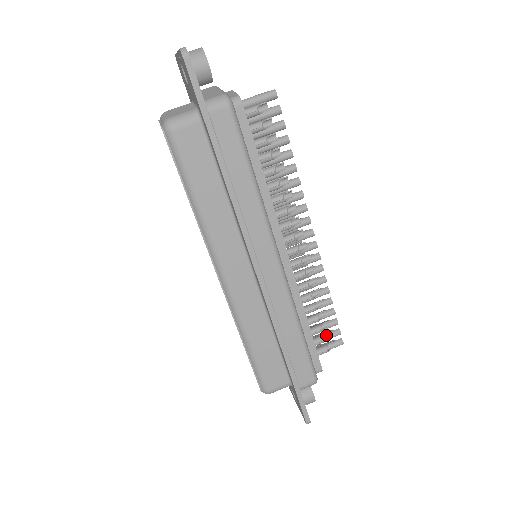
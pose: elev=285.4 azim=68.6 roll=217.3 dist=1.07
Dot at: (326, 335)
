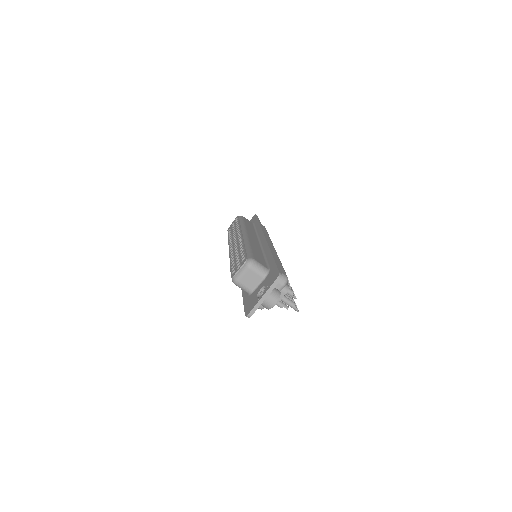
Dot at: occluded
